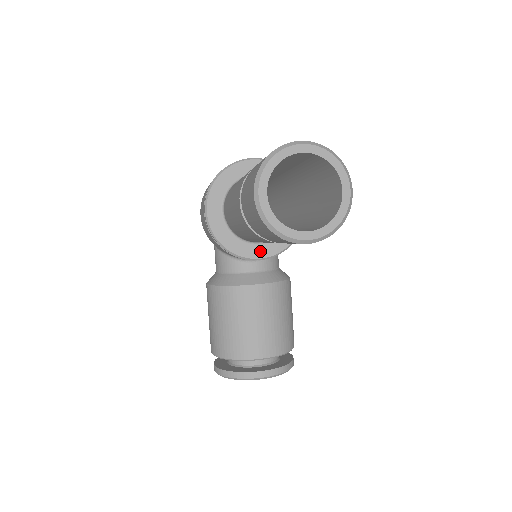
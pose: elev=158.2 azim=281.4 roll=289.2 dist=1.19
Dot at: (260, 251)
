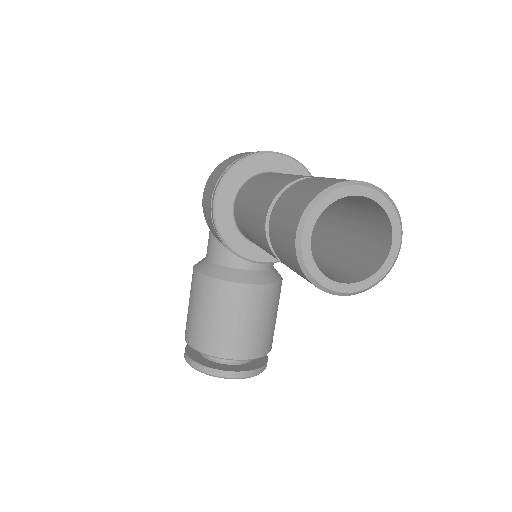
Dot at: (263, 254)
